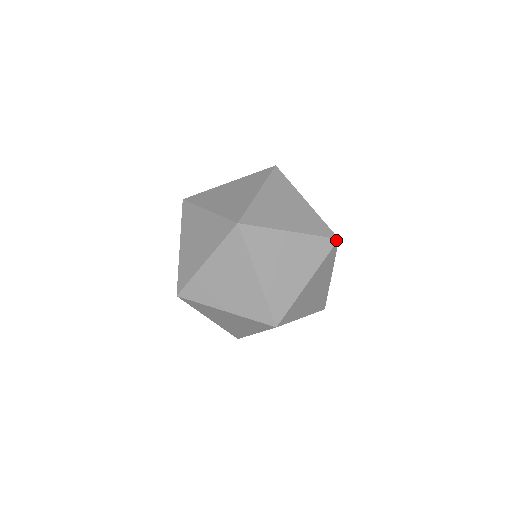
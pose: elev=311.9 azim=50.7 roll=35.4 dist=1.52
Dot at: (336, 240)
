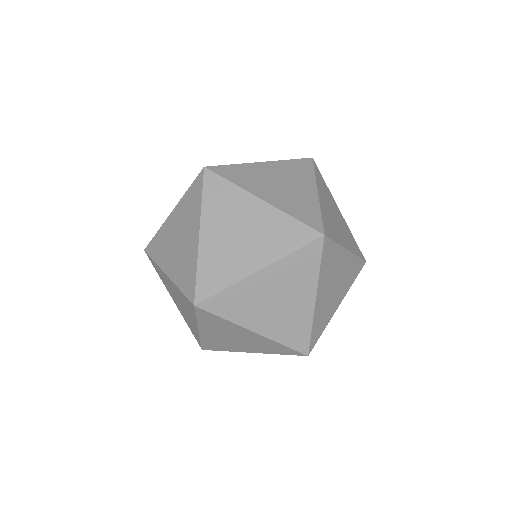
Dot at: occluded
